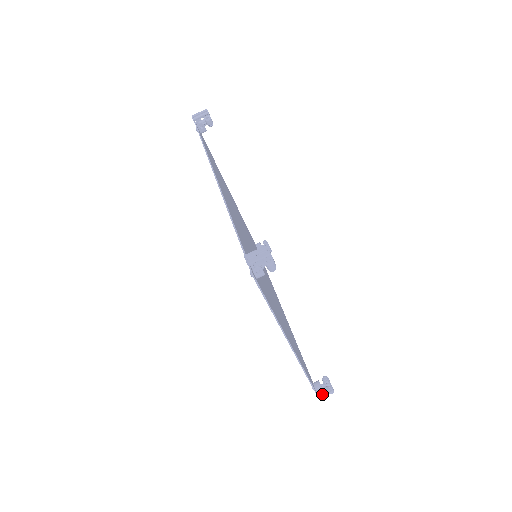
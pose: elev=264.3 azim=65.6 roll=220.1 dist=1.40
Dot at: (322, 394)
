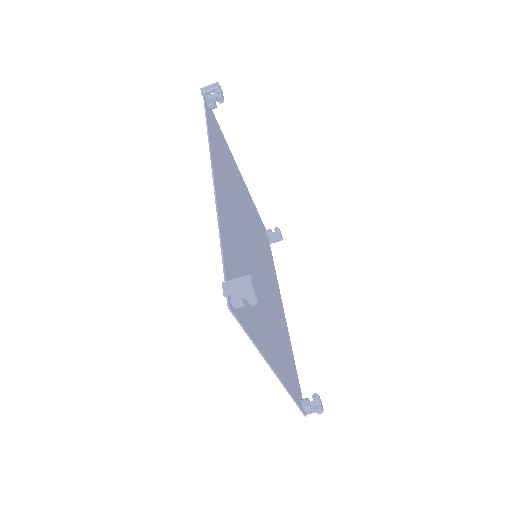
Dot at: (310, 411)
